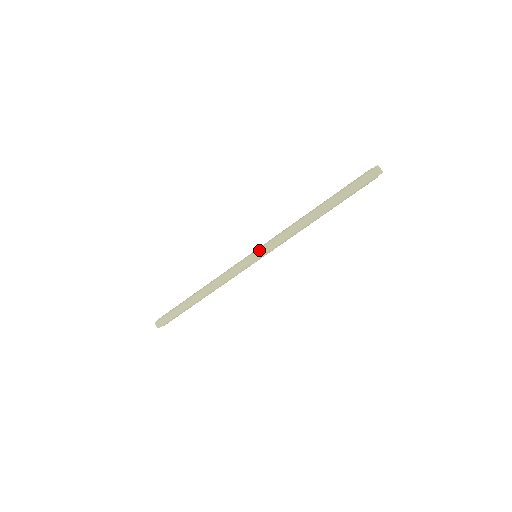
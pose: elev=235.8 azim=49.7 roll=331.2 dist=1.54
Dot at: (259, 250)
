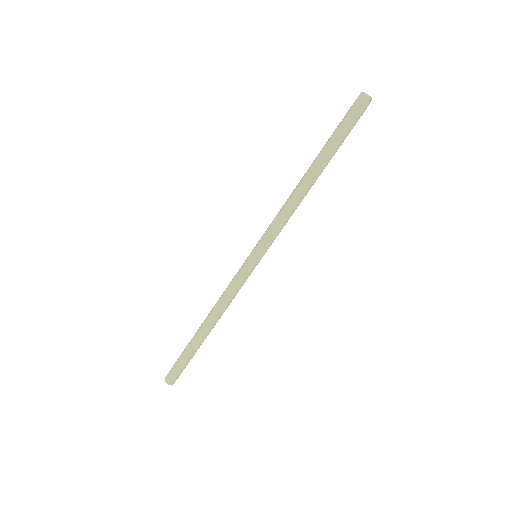
Dot at: (256, 246)
